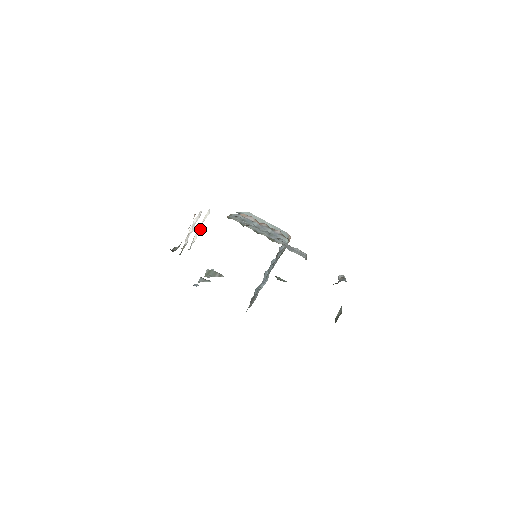
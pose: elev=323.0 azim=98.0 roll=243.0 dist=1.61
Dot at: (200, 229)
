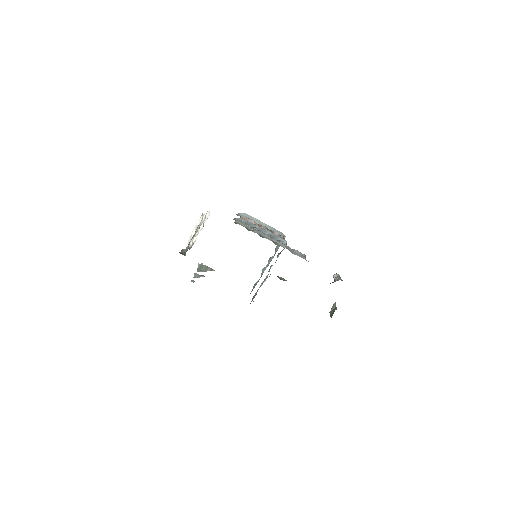
Dot at: (200, 230)
